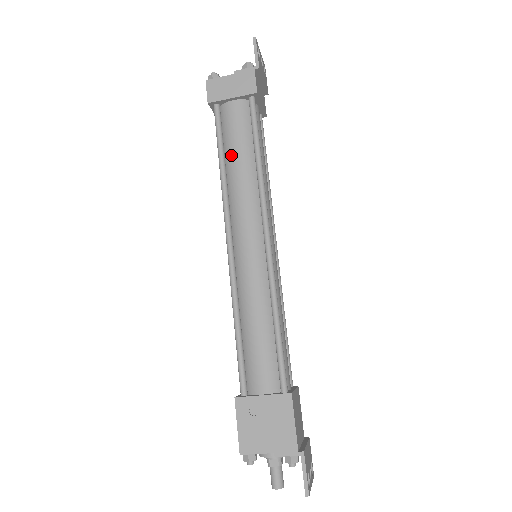
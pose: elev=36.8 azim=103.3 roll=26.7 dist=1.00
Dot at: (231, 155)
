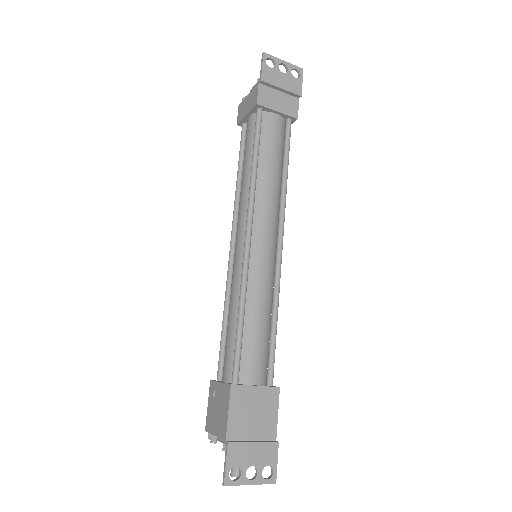
Dot at: (243, 166)
